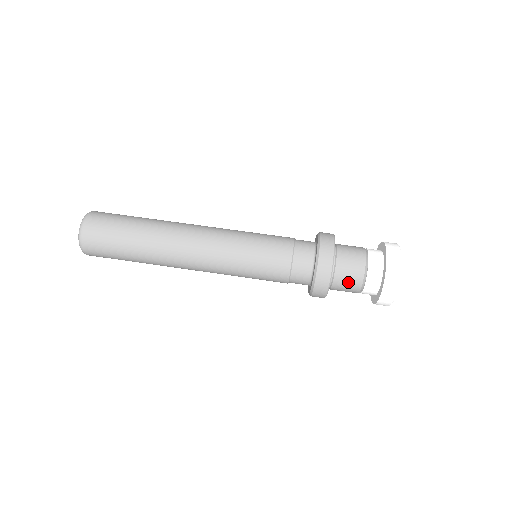
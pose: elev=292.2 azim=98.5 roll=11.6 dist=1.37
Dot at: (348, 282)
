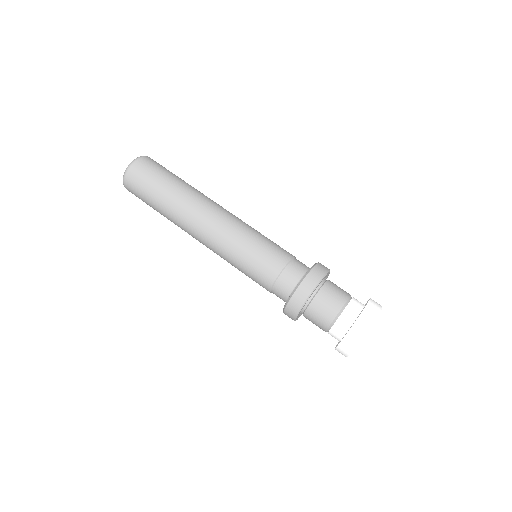
Dot at: occluded
